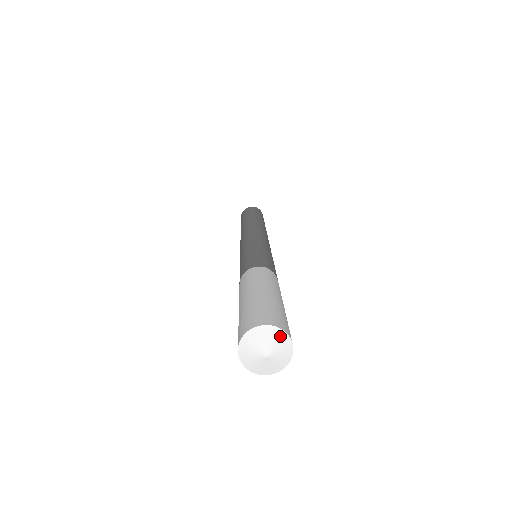
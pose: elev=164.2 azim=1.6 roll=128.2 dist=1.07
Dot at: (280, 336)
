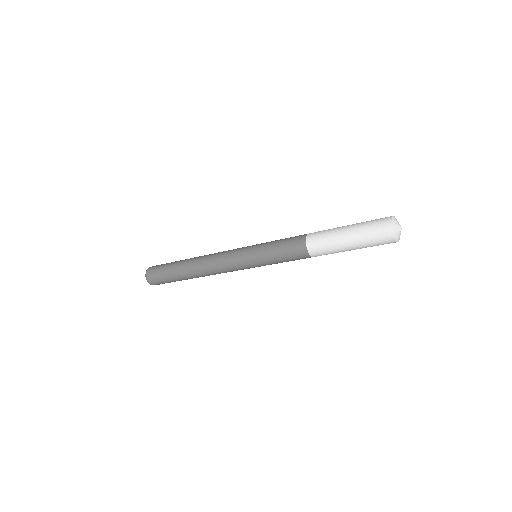
Dot at: occluded
